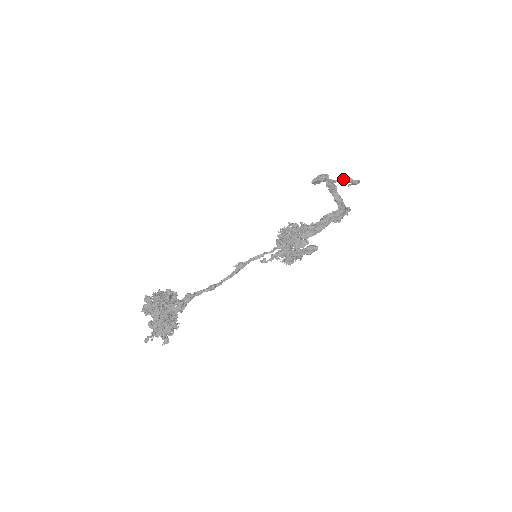
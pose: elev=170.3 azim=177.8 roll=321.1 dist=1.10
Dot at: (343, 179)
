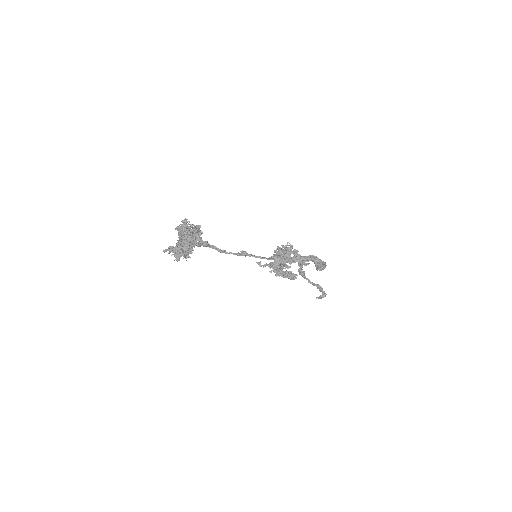
Dot at: (316, 284)
